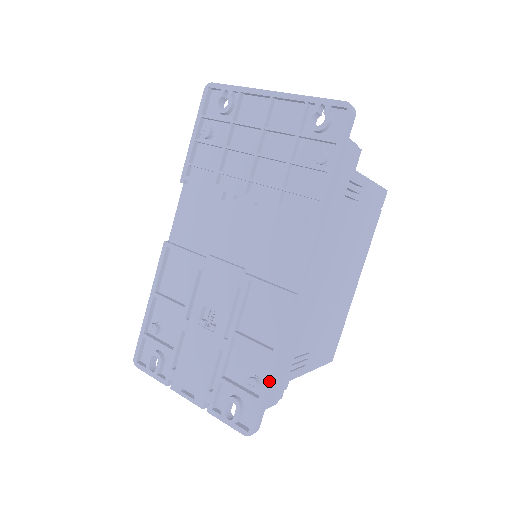
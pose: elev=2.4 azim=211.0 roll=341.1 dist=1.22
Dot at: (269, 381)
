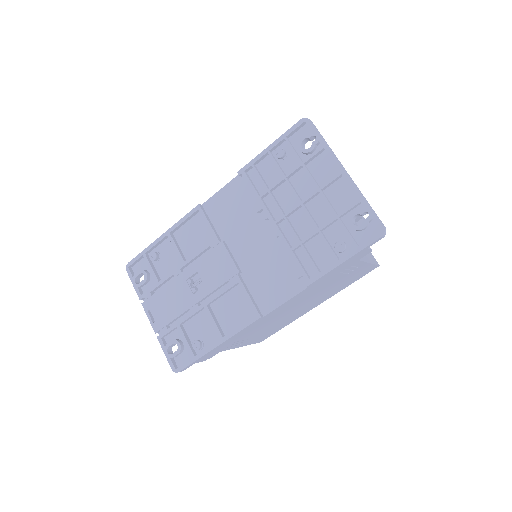
Dot at: (208, 352)
